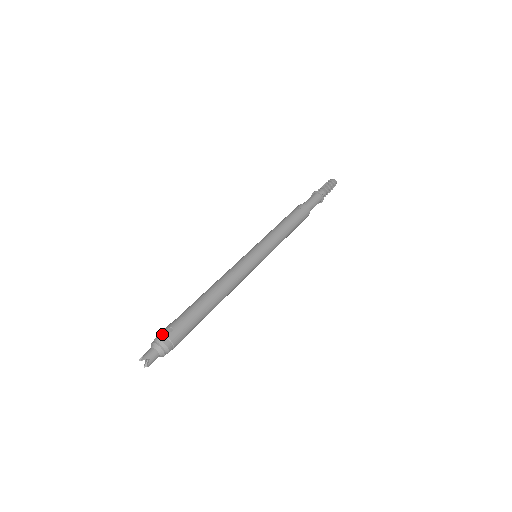
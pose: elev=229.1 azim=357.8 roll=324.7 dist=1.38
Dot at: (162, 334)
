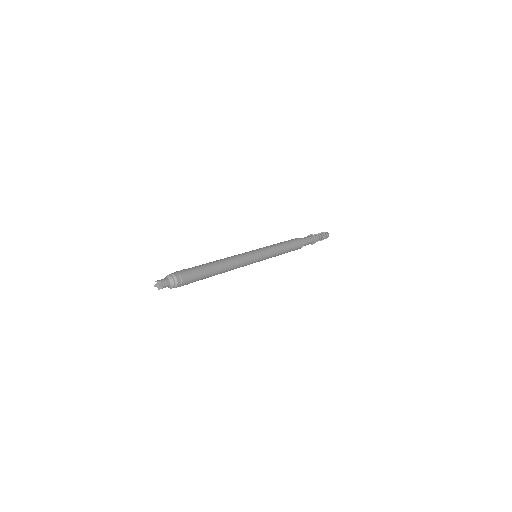
Dot at: occluded
